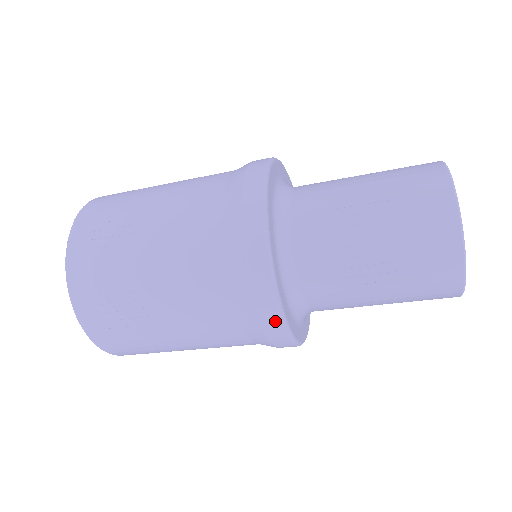
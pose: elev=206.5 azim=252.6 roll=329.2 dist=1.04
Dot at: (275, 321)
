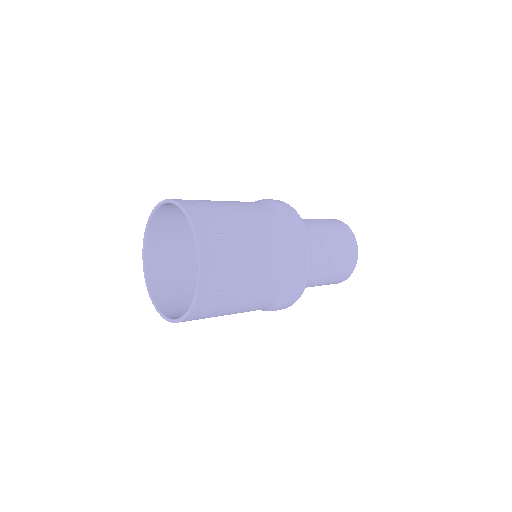
Dot at: (303, 286)
